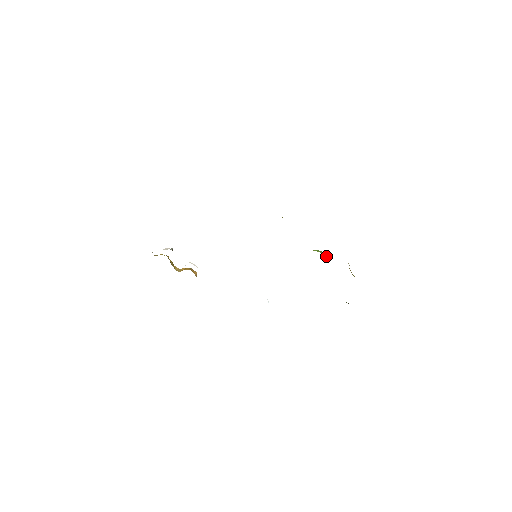
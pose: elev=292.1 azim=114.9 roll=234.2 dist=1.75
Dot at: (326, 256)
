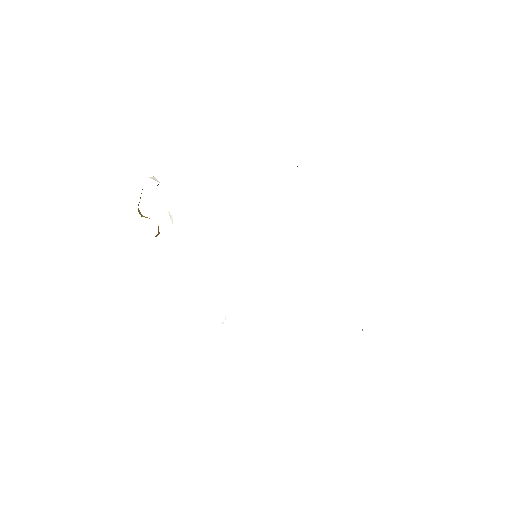
Dot at: occluded
